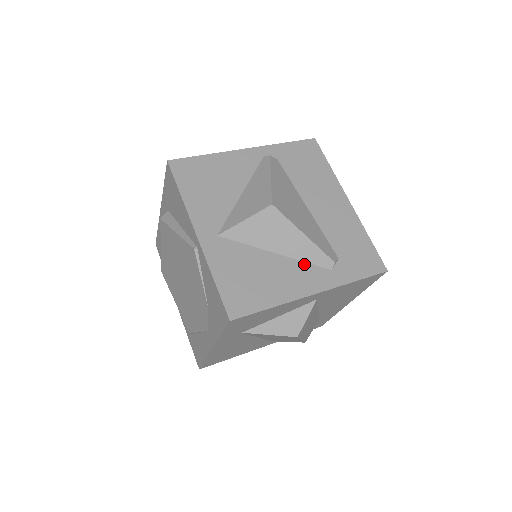
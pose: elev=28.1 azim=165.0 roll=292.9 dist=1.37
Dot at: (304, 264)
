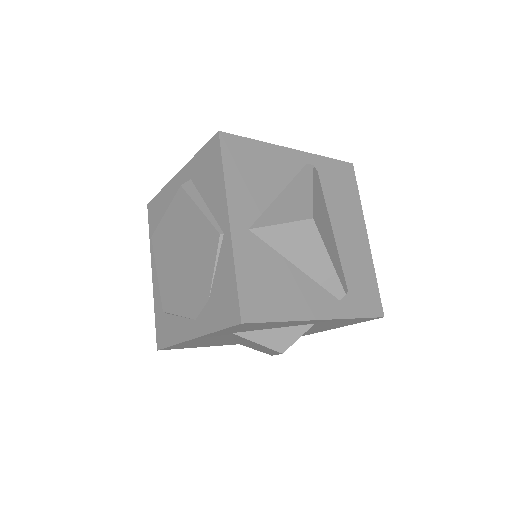
Dot at: (318, 286)
